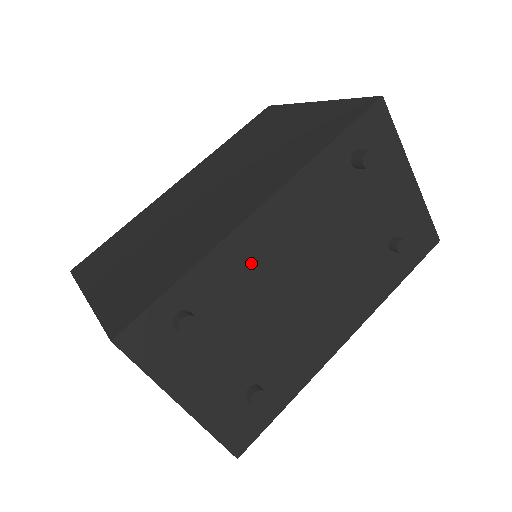
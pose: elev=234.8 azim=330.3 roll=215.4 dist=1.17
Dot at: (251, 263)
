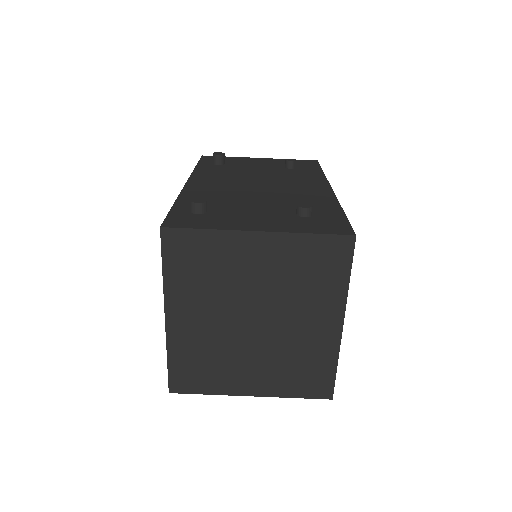
Dot at: (211, 191)
